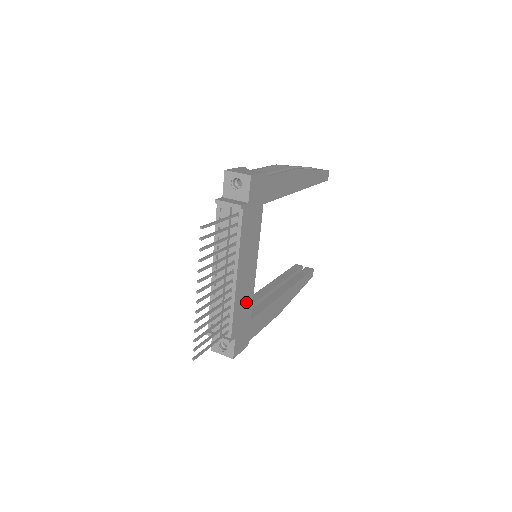
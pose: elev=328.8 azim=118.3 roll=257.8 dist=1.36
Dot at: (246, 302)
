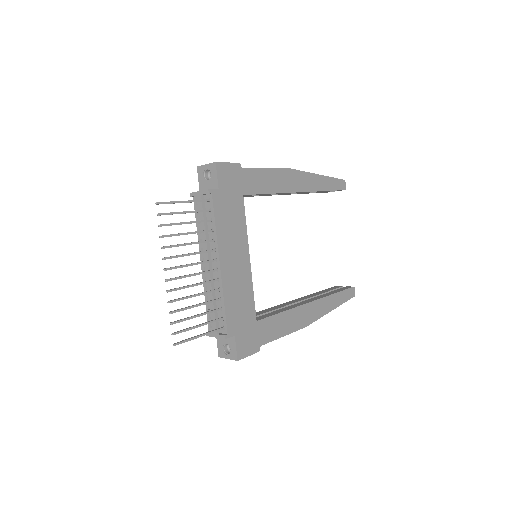
Dot at: (243, 297)
